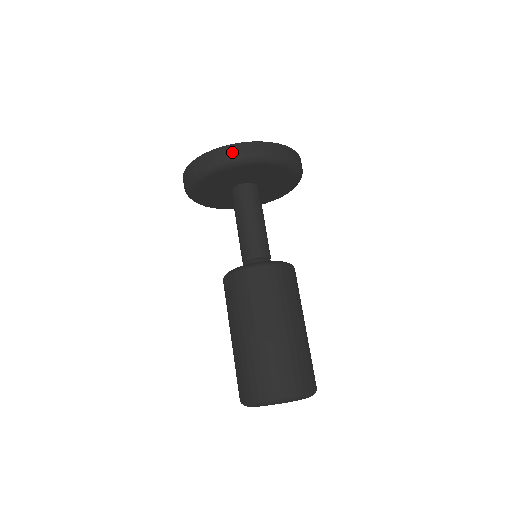
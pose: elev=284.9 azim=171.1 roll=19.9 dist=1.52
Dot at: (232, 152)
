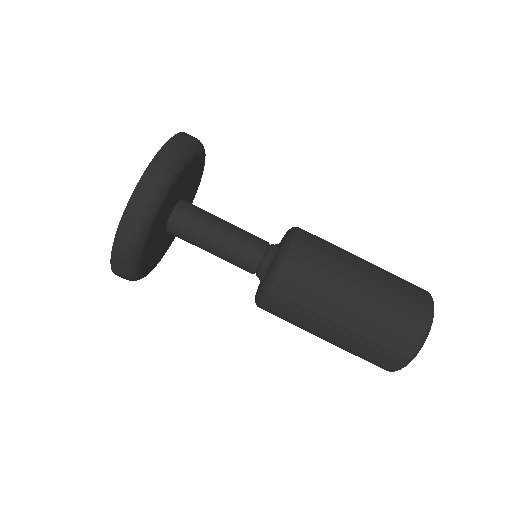
Dot at: (125, 241)
